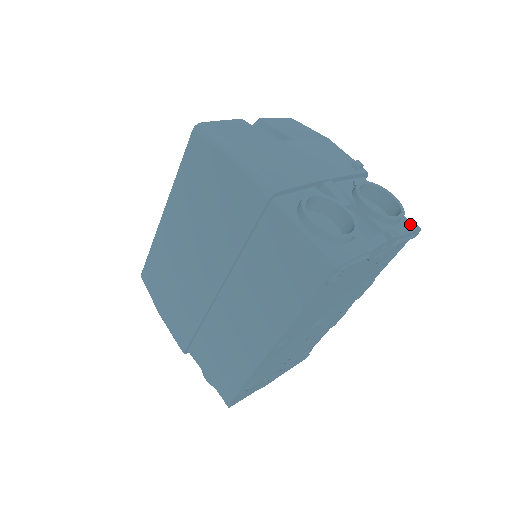
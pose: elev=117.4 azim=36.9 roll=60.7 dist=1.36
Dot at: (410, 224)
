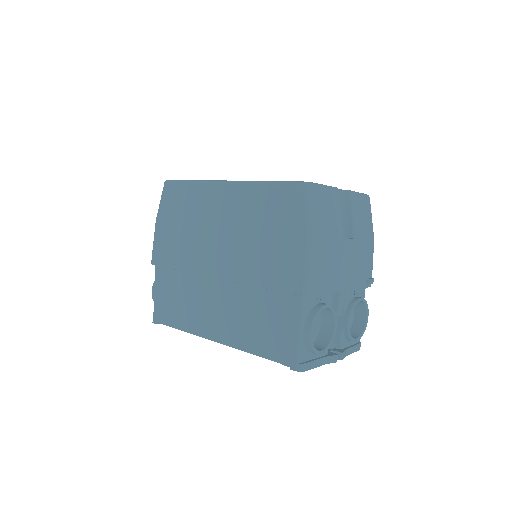
Dot at: (358, 344)
